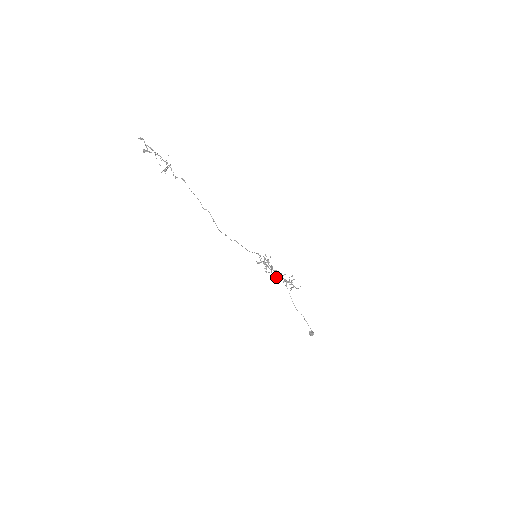
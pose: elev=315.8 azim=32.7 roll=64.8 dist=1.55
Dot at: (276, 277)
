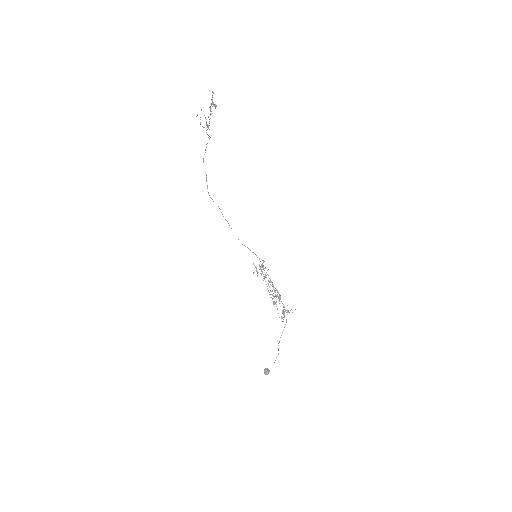
Dot at: occluded
